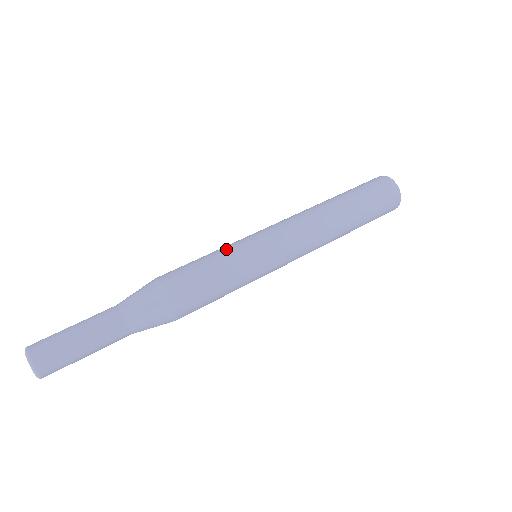
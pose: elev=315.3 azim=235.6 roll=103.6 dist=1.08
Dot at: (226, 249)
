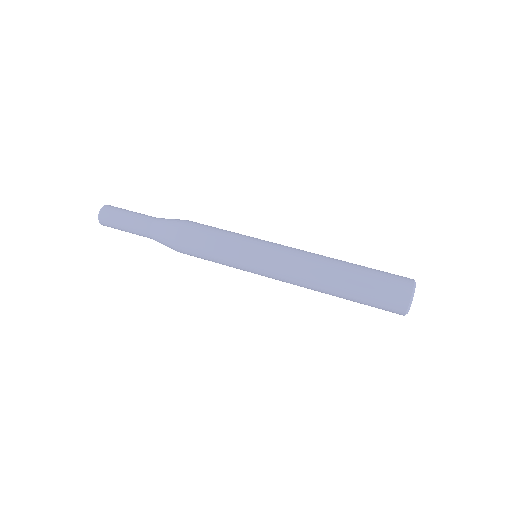
Dot at: (229, 245)
